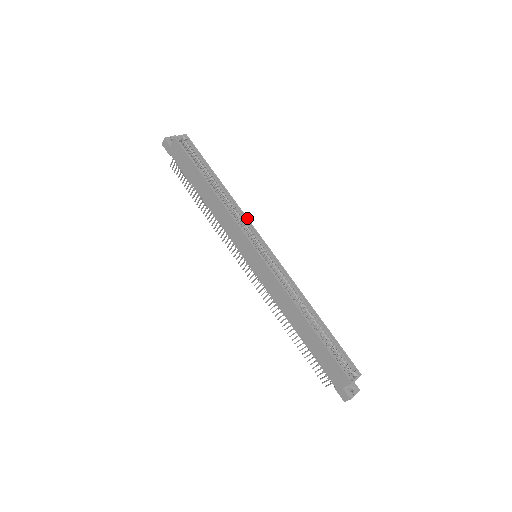
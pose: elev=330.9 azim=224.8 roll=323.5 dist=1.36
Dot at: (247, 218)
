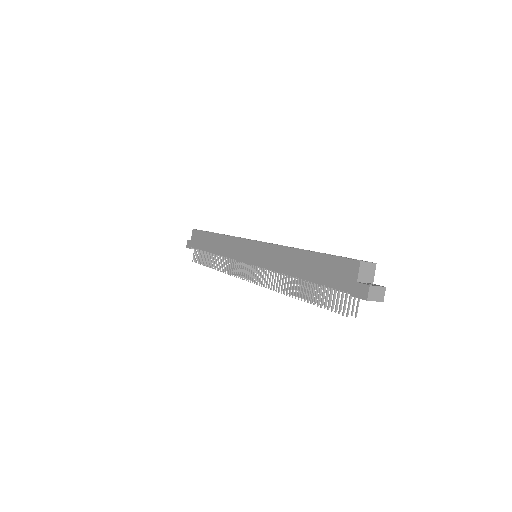
Dot at: occluded
